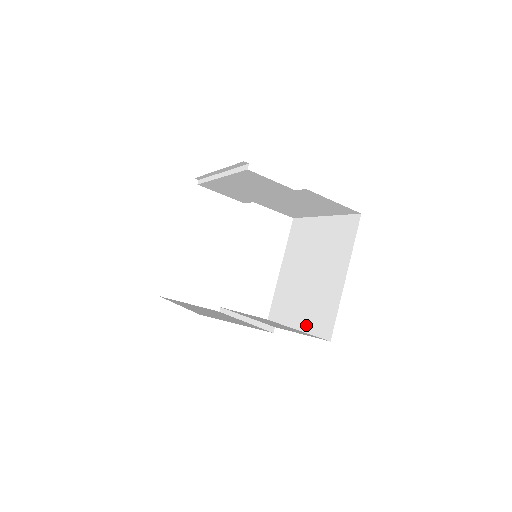
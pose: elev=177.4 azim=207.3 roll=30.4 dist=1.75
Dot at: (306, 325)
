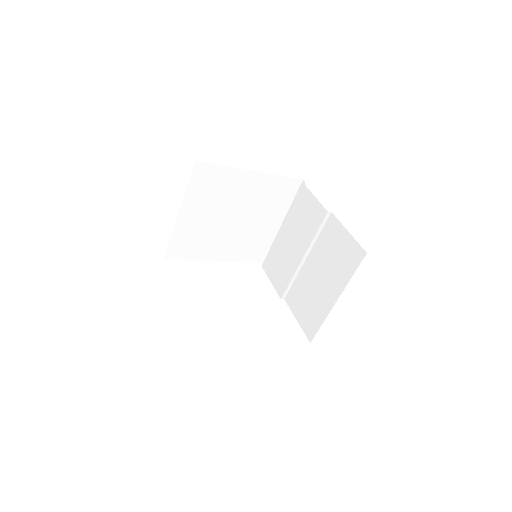
Dot at: occluded
